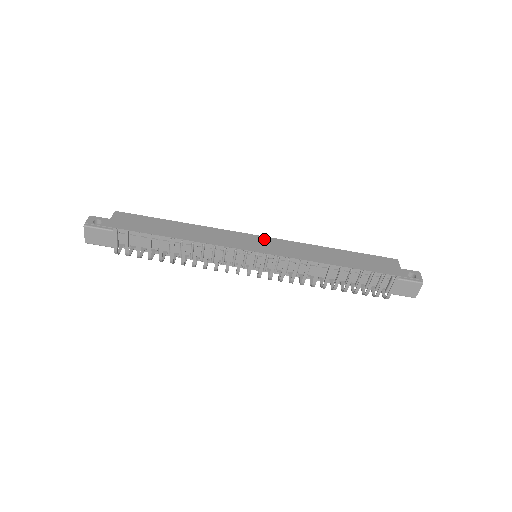
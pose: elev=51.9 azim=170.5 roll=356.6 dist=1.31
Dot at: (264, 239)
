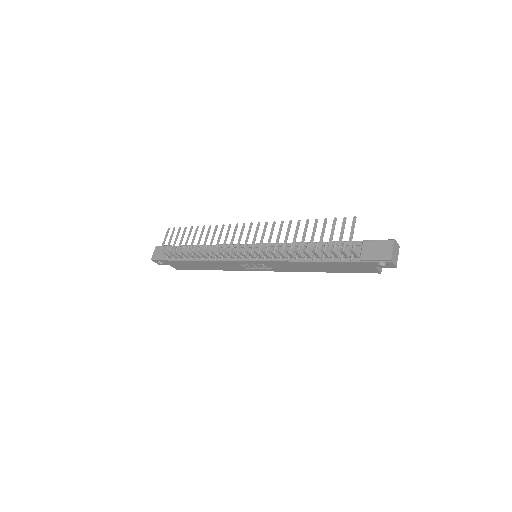
Dot at: occluded
